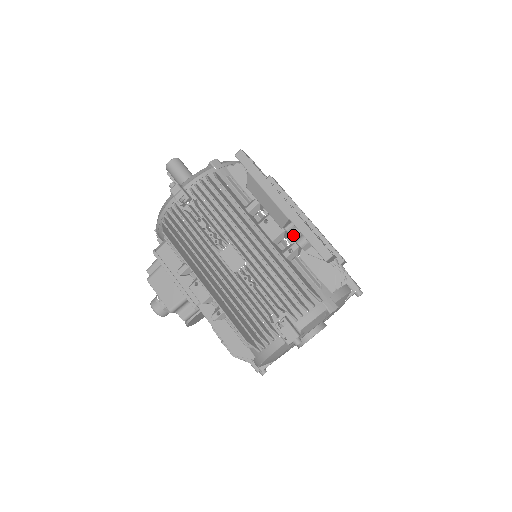
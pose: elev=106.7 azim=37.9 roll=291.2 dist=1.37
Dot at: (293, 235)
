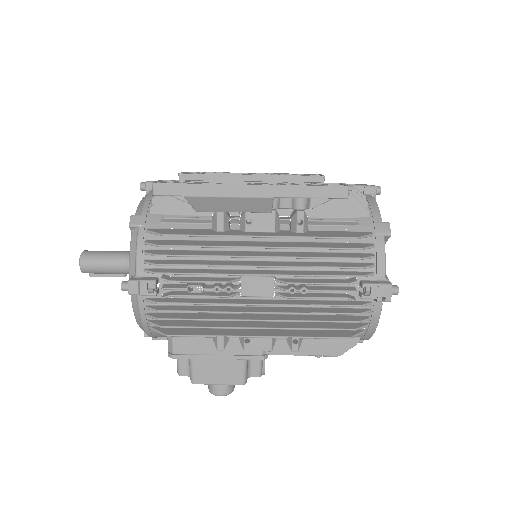
Dot at: (284, 206)
